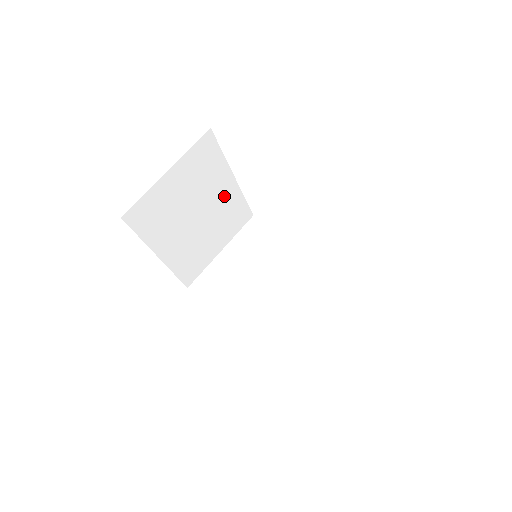
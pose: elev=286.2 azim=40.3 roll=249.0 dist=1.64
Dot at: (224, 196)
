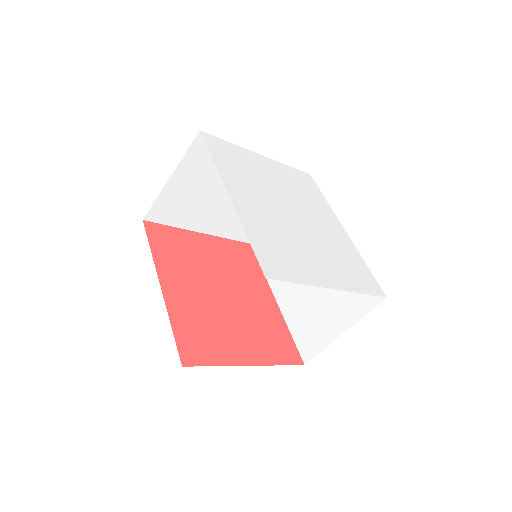
Dot at: occluded
